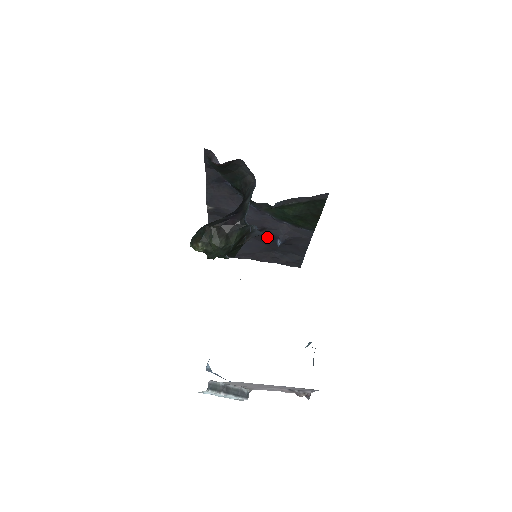
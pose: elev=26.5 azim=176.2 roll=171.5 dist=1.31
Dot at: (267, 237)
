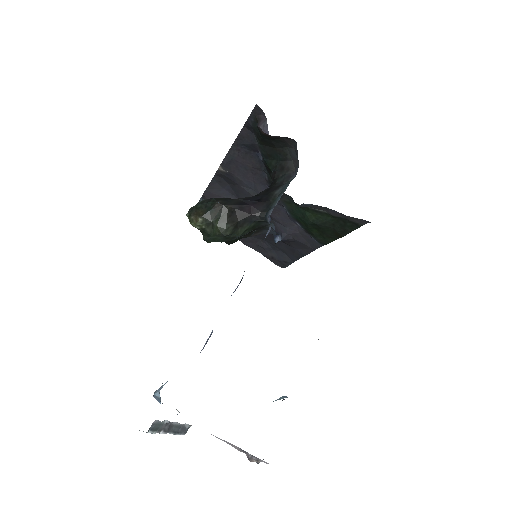
Dot at: occluded
